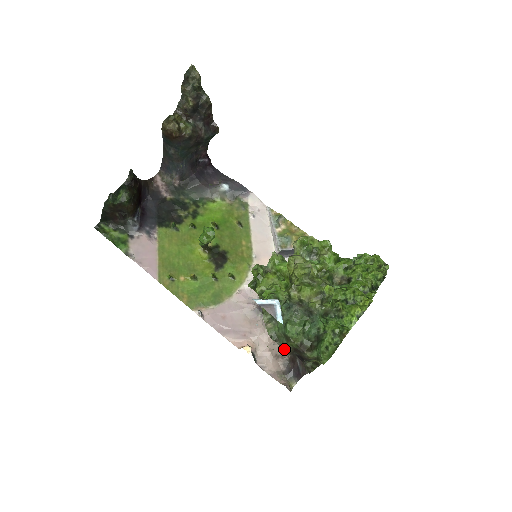
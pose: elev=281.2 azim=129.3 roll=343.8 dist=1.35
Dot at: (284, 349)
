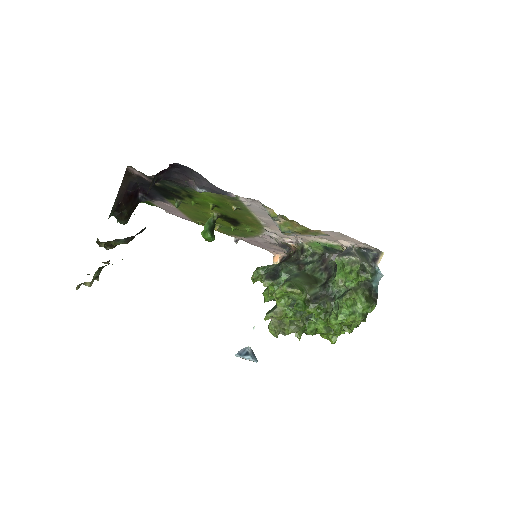
Dot at: occluded
